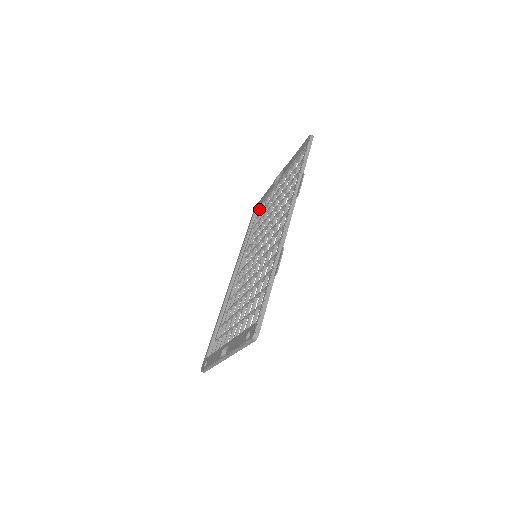
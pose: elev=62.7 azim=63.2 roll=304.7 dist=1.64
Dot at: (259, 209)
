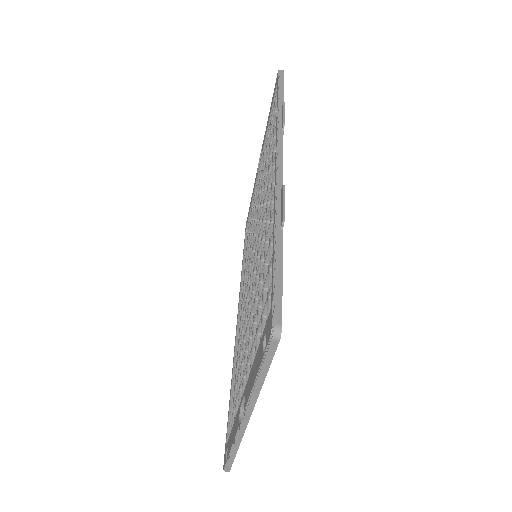
Dot at: (250, 220)
